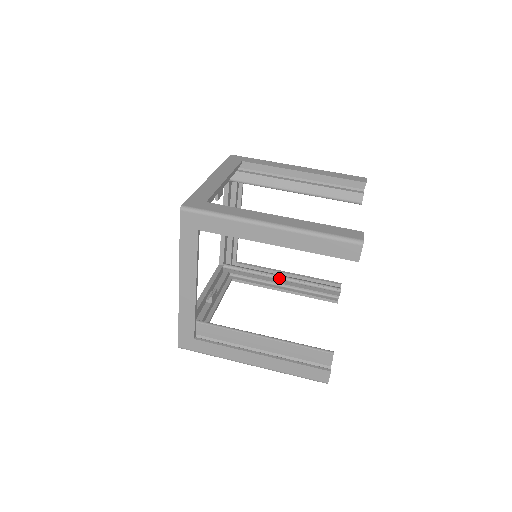
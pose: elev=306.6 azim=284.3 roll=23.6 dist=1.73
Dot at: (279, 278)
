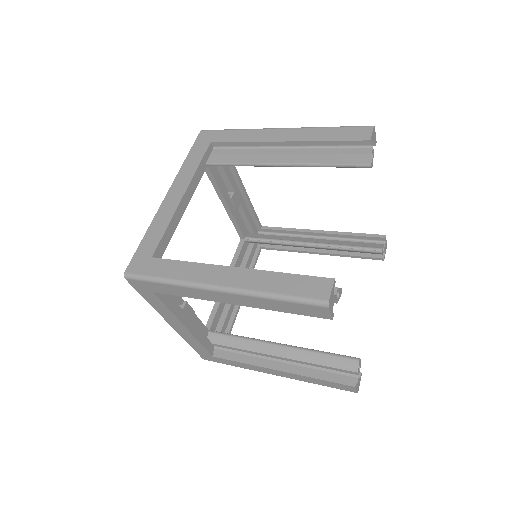
Dot at: (276, 344)
